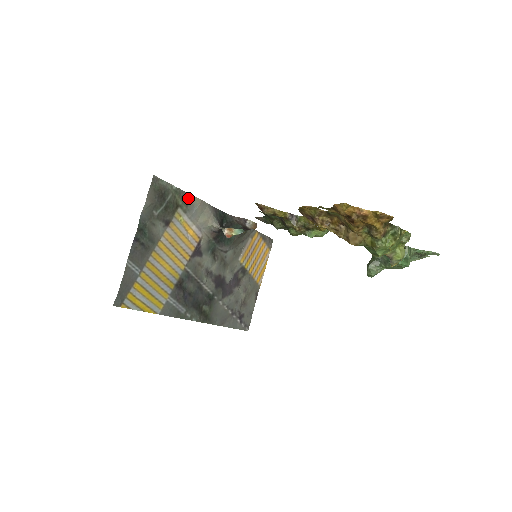
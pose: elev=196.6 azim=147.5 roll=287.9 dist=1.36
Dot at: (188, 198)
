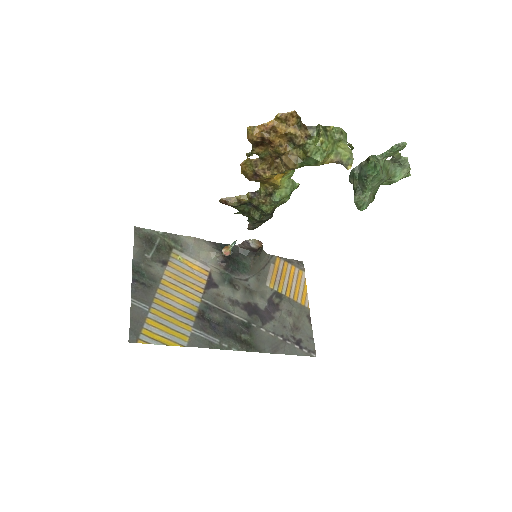
Dot at: (179, 239)
